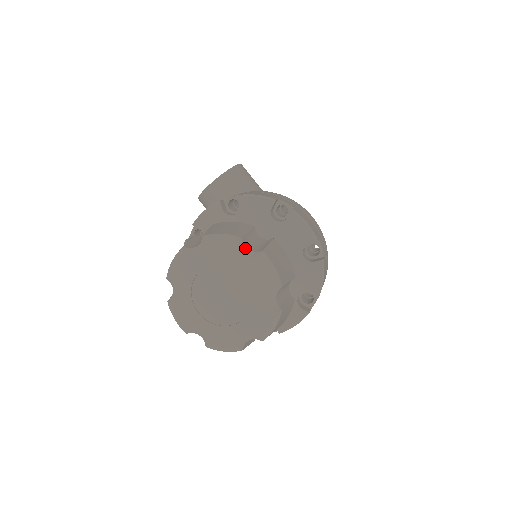
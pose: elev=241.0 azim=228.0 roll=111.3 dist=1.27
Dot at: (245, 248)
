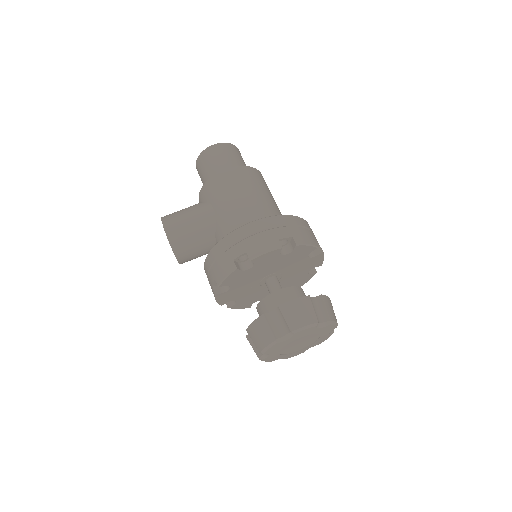
Dot at: (282, 338)
